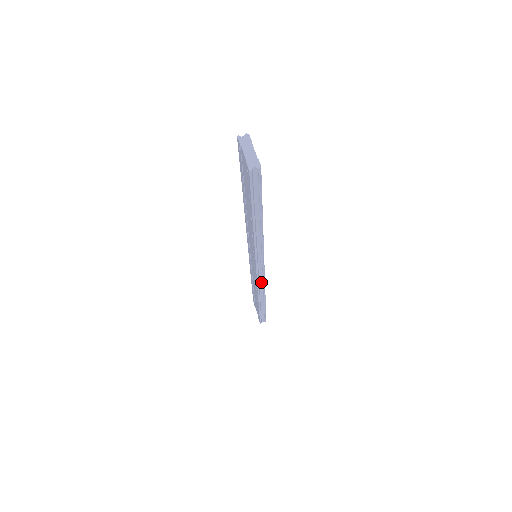
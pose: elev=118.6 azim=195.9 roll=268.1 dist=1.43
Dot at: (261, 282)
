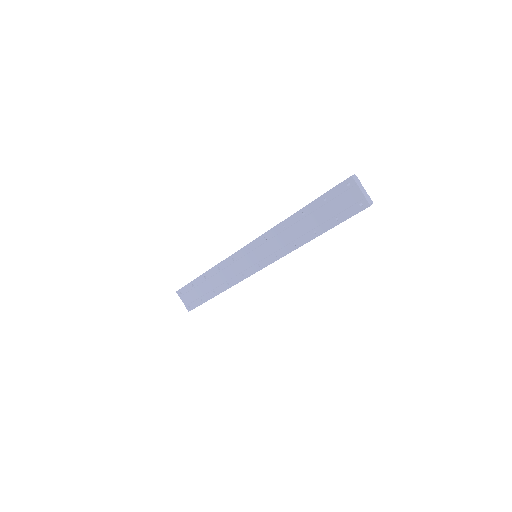
Dot at: (245, 277)
